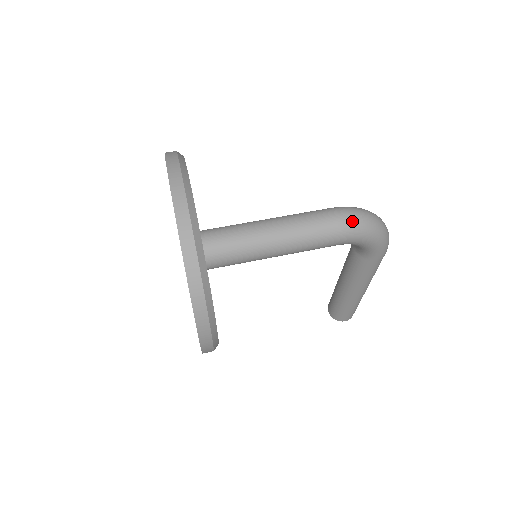
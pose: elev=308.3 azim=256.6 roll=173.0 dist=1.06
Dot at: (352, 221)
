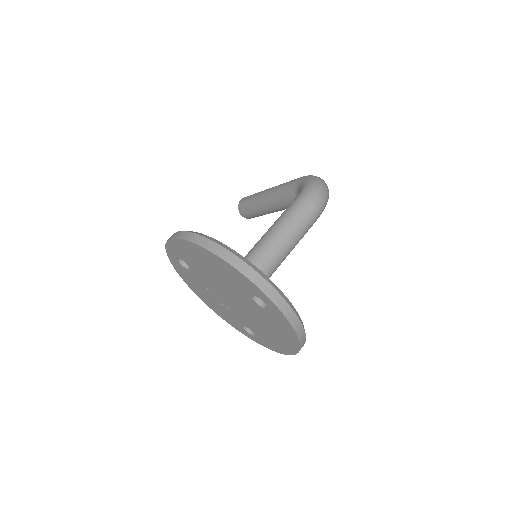
Dot at: (323, 206)
